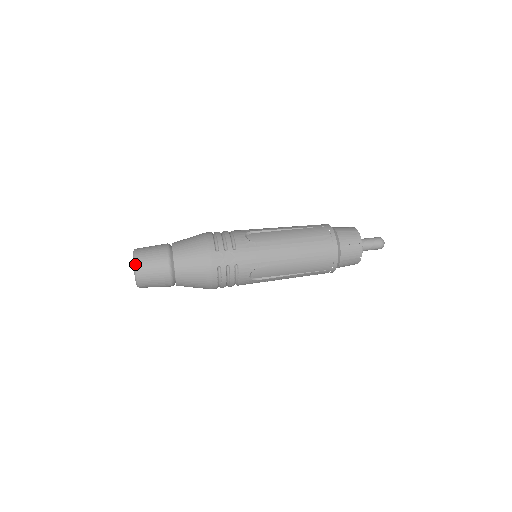
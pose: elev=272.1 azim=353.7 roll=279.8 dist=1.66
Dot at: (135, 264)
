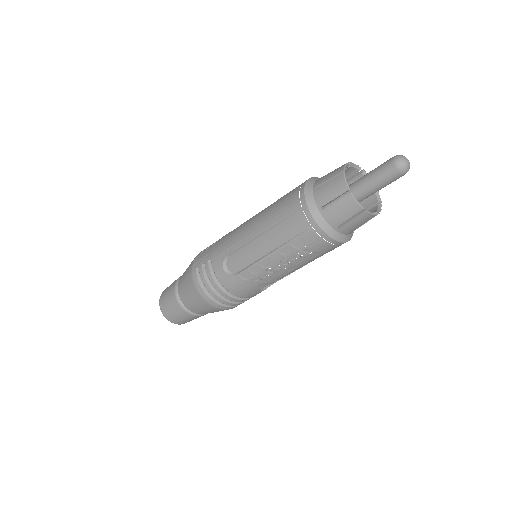
Dot at: (161, 294)
